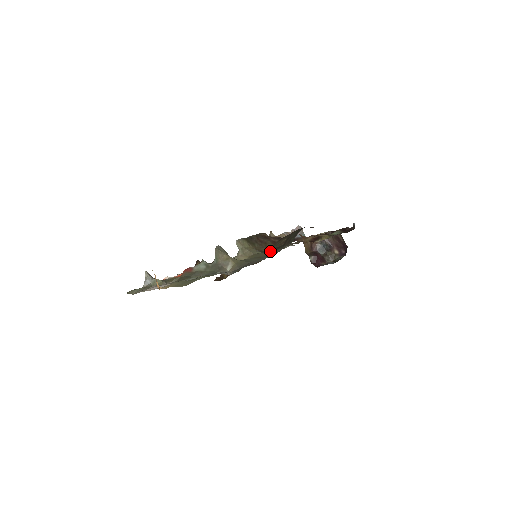
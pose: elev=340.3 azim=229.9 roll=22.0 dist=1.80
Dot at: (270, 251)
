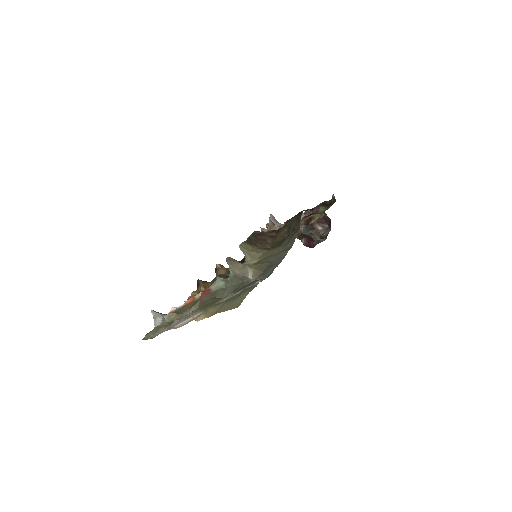
Dot at: (276, 246)
